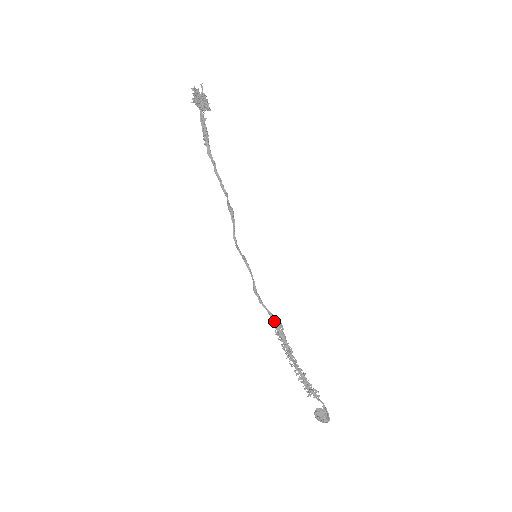
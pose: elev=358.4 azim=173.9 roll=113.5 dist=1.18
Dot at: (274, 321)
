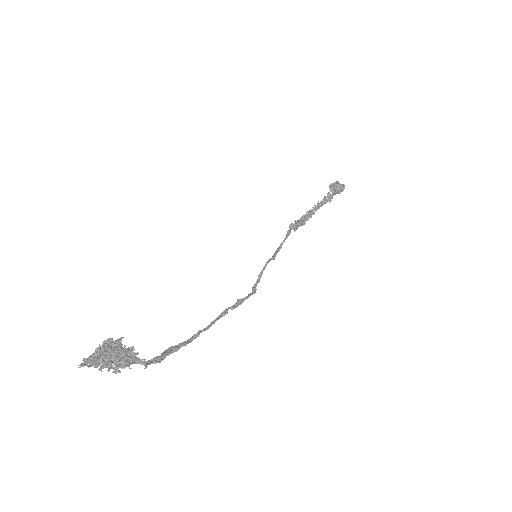
Dot at: occluded
